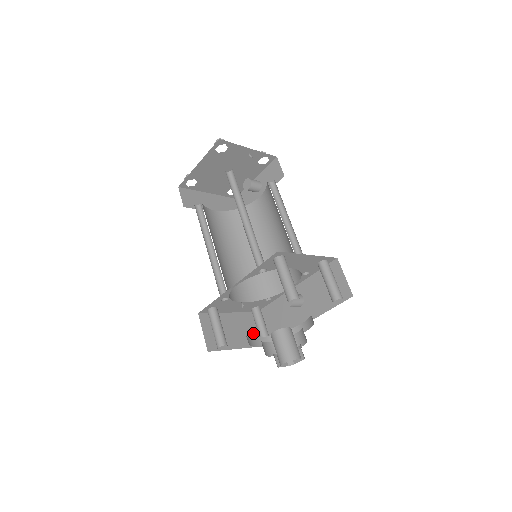
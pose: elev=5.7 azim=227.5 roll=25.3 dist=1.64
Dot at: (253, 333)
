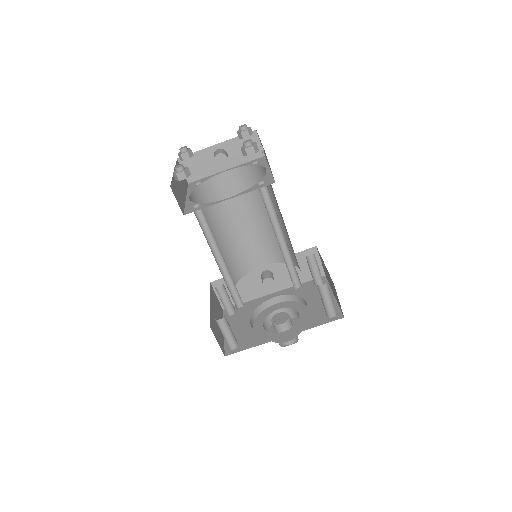
Dot at: (218, 307)
